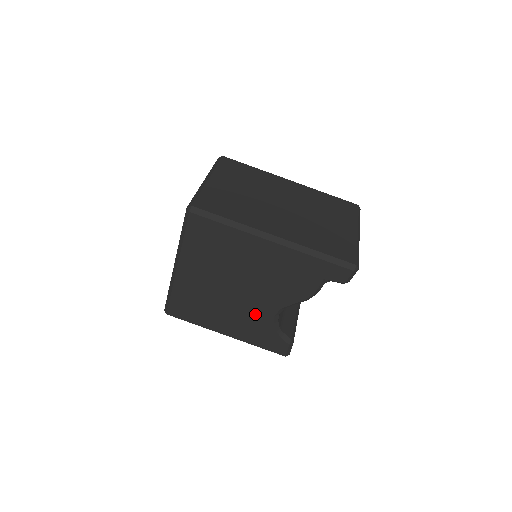
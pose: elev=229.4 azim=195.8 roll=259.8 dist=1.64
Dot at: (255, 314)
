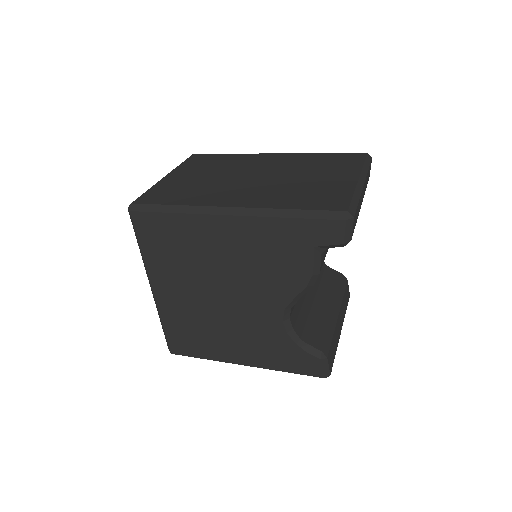
Dot at: (260, 325)
